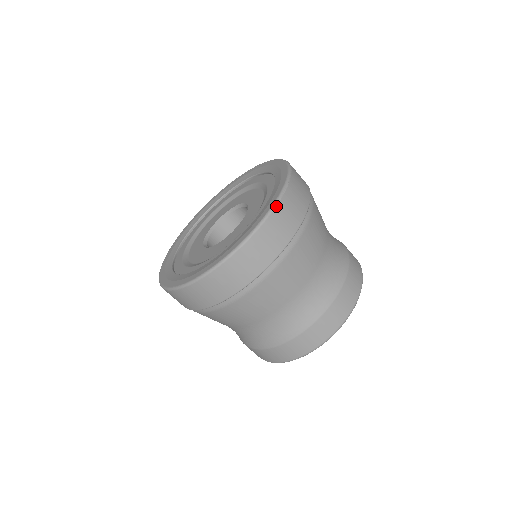
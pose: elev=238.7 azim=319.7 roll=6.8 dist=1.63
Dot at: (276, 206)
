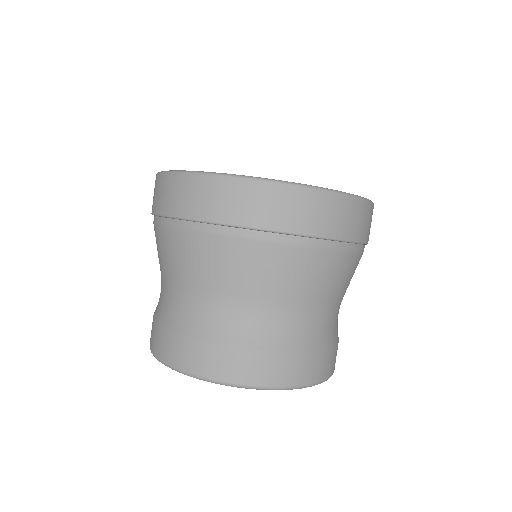
Dot at: (248, 179)
